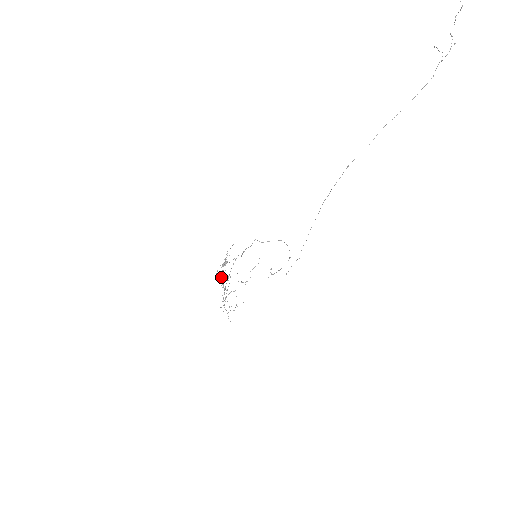
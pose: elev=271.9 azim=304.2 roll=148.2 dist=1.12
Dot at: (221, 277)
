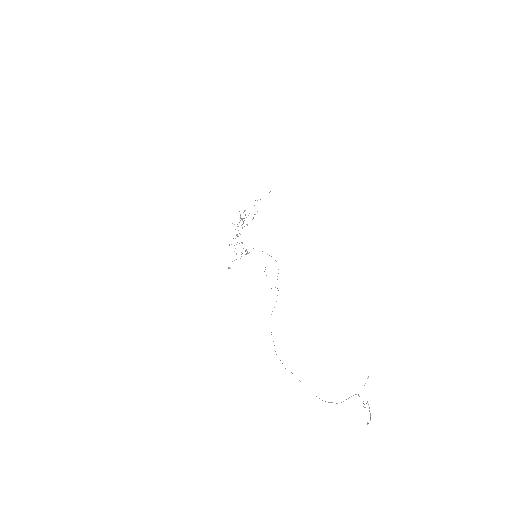
Dot at: occluded
